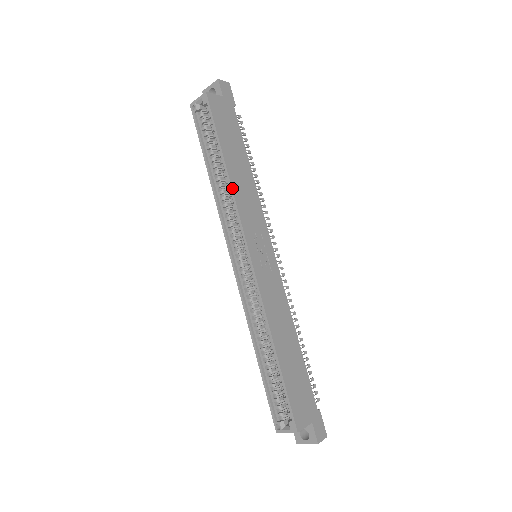
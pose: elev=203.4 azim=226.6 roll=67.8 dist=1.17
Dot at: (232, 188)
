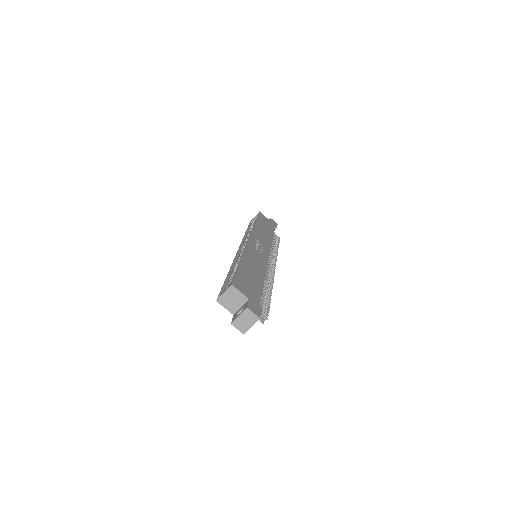
Dot at: (254, 227)
